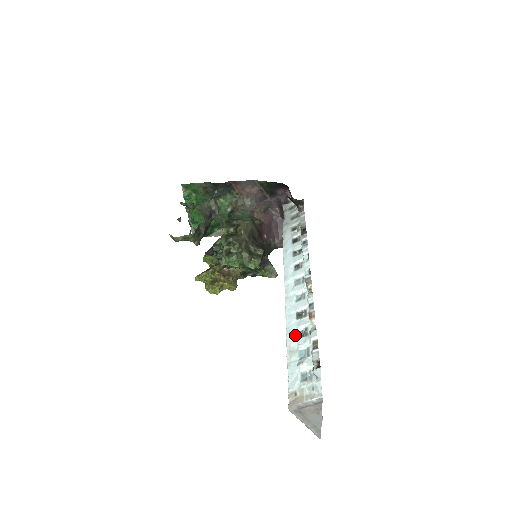
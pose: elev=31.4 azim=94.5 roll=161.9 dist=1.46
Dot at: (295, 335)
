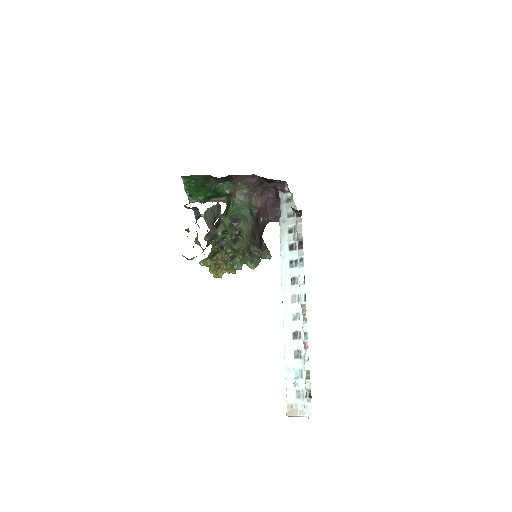
Dot at: (292, 355)
